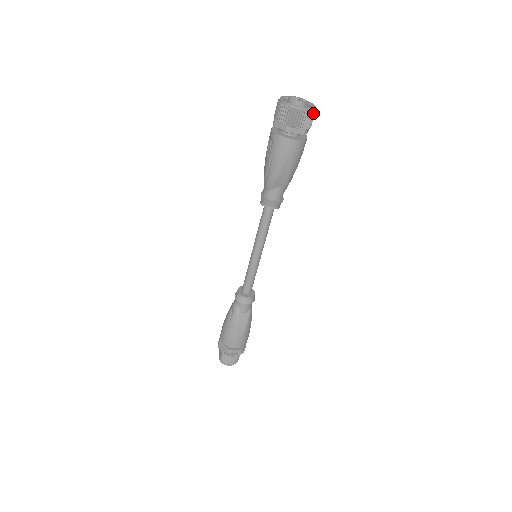
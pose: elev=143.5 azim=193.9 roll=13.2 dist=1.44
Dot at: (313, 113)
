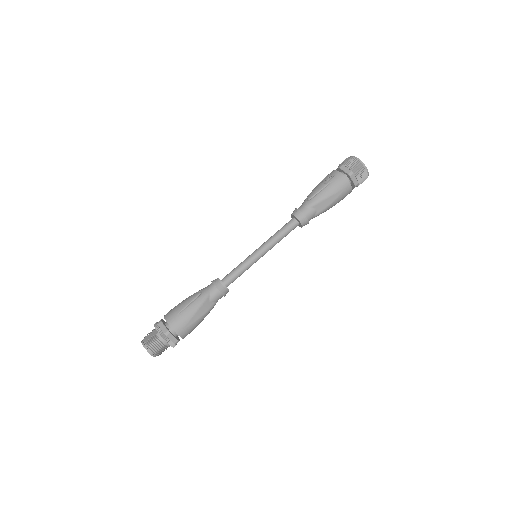
Dot at: (366, 178)
